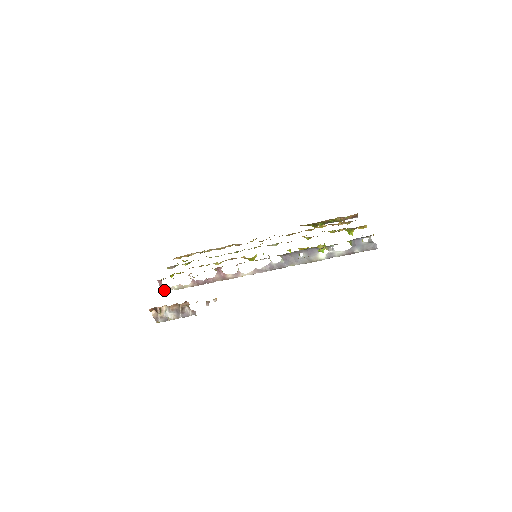
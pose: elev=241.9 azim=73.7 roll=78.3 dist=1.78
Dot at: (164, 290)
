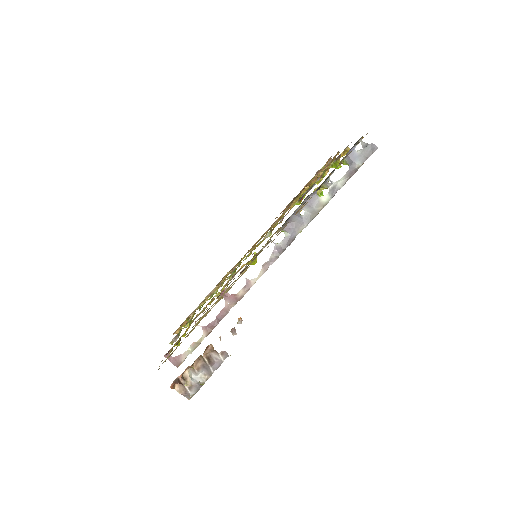
Dot at: (178, 363)
